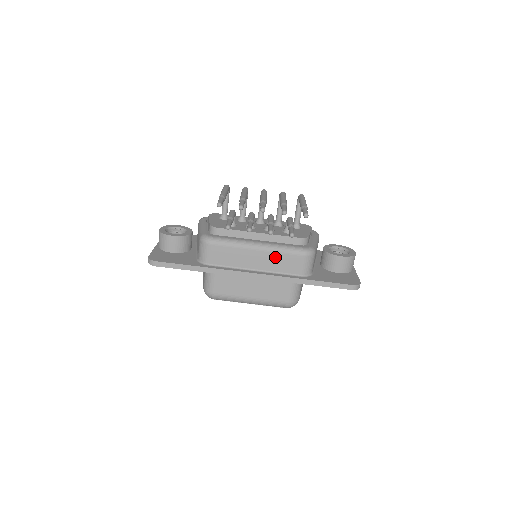
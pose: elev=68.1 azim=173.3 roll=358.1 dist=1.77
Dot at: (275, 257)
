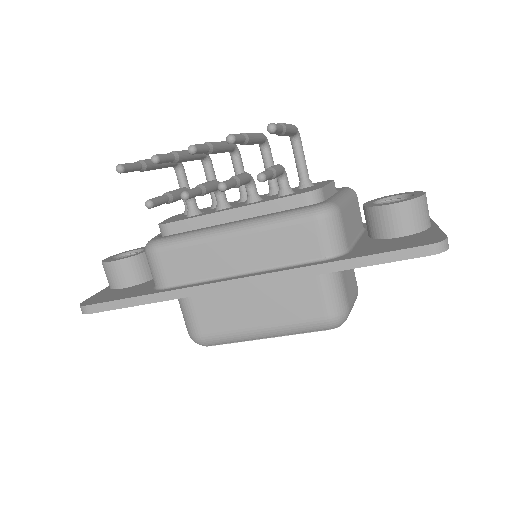
Dot at: (266, 239)
